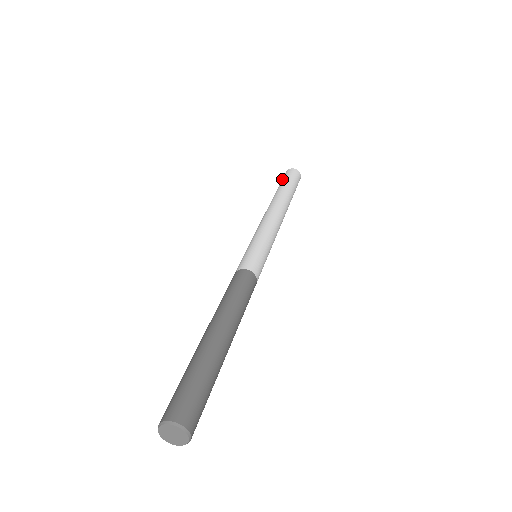
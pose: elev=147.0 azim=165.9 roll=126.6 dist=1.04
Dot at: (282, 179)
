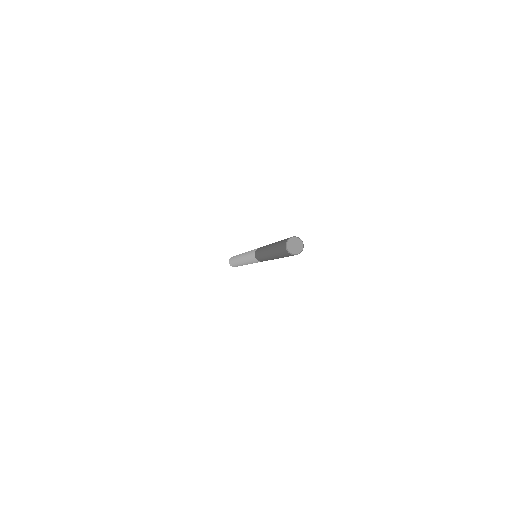
Dot at: occluded
